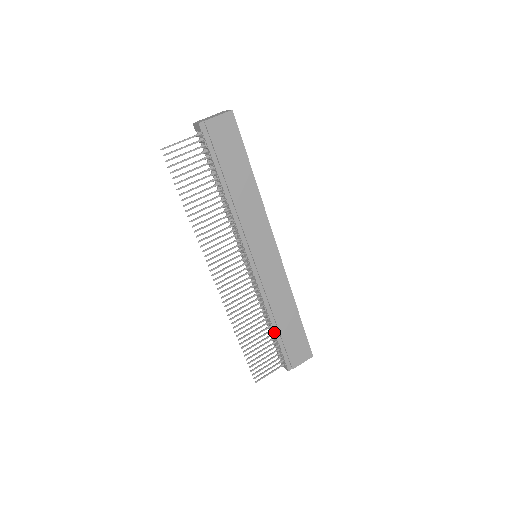
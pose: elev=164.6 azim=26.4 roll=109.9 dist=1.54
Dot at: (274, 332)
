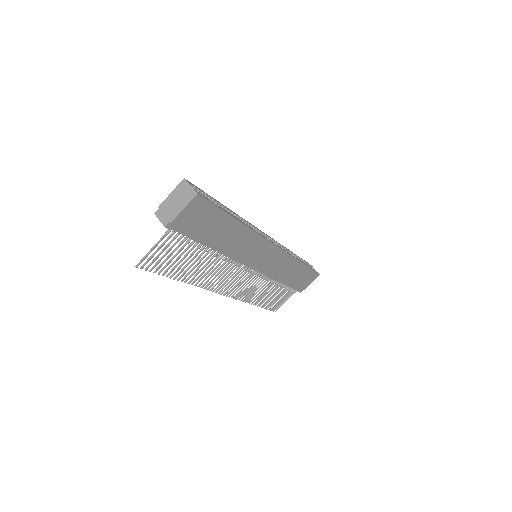
Dot at: occluded
